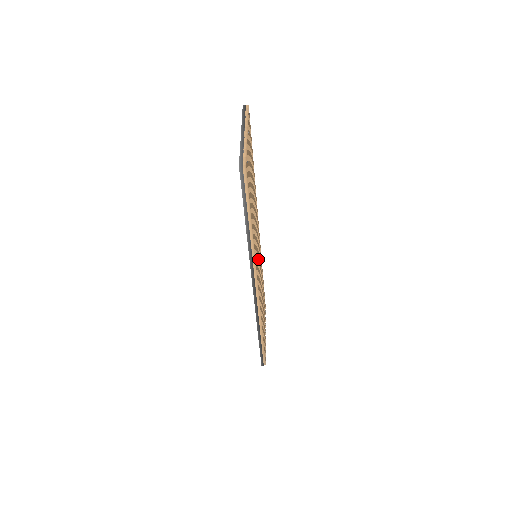
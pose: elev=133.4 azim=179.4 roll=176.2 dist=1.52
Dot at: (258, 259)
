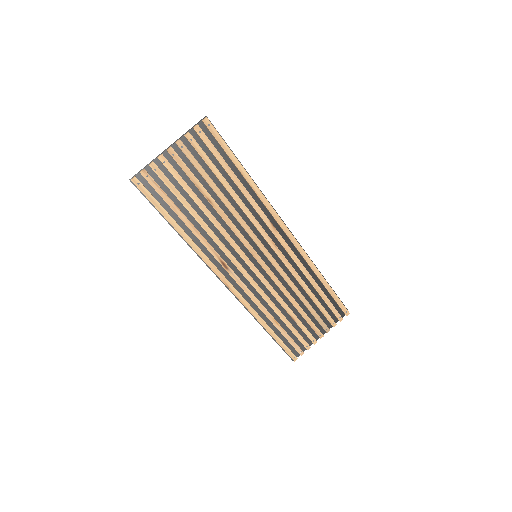
Dot at: (249, 259)
